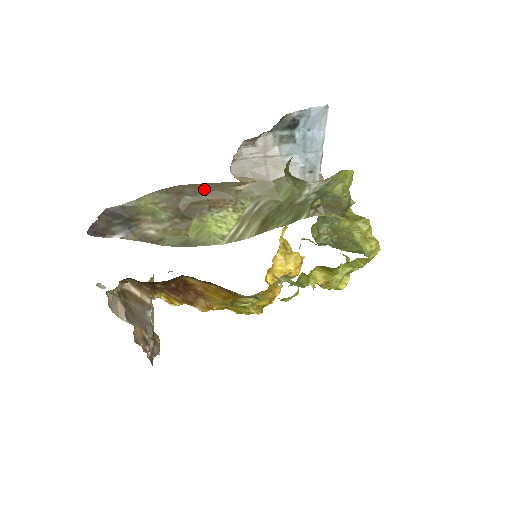
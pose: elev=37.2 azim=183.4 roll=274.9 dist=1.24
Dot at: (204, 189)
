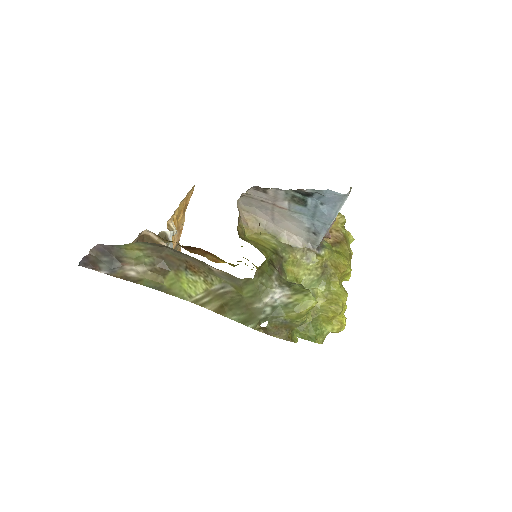
Dot at: occluded
